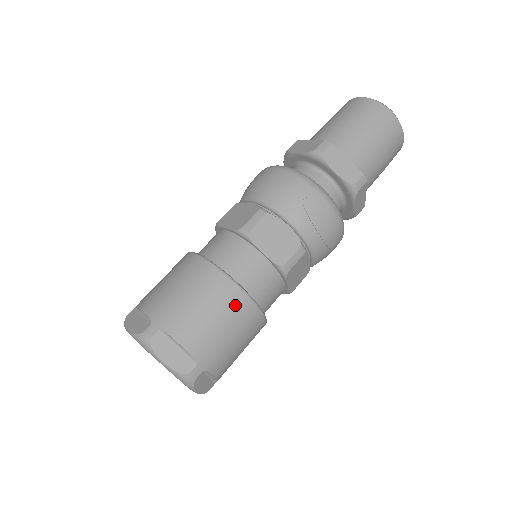
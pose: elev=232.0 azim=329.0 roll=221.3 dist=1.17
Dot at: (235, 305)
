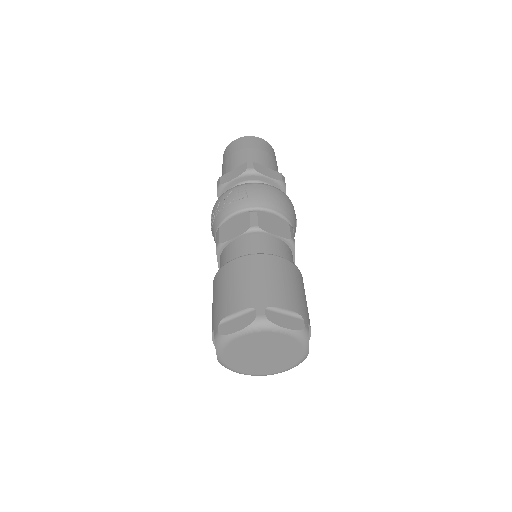
Dot at: occluded
